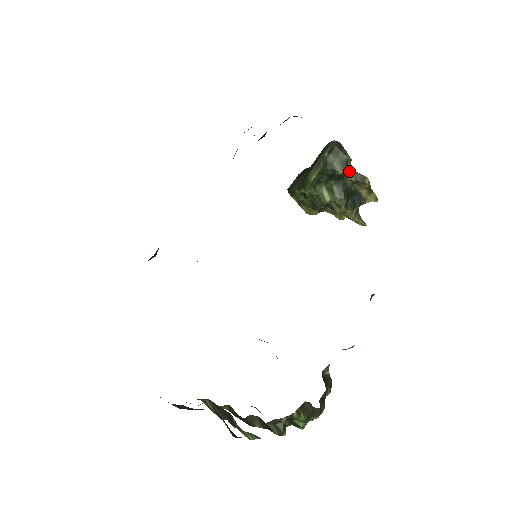
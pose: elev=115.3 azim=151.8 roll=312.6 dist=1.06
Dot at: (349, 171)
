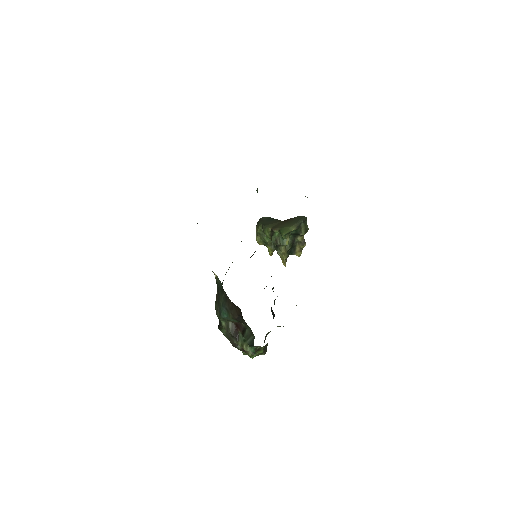
Dot at: occluded
